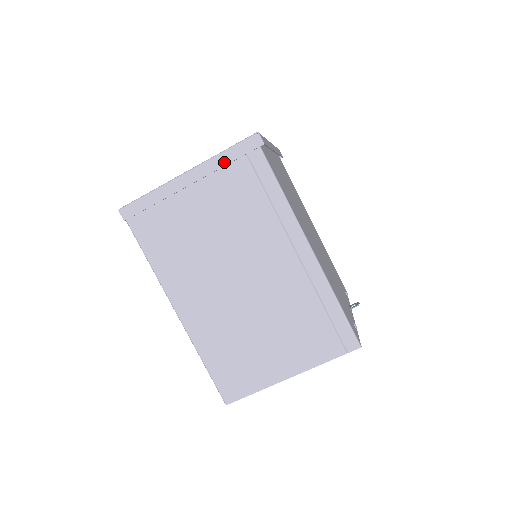
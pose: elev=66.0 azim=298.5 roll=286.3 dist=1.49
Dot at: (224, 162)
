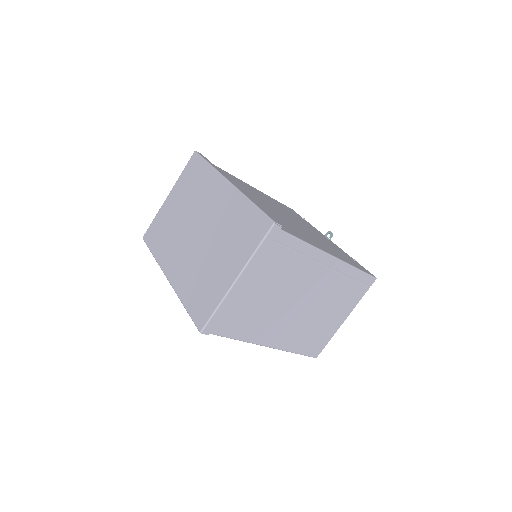
Dot at: (260, 255)
